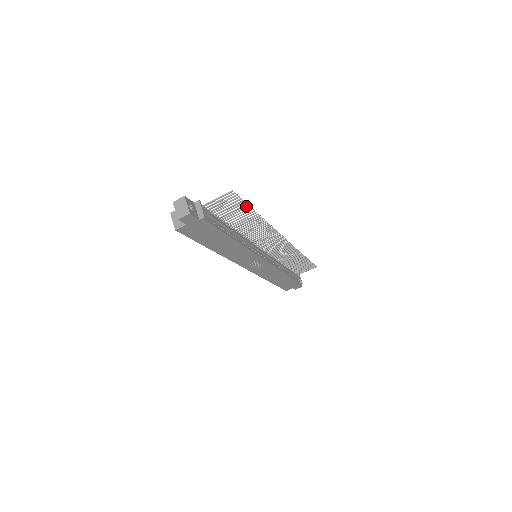
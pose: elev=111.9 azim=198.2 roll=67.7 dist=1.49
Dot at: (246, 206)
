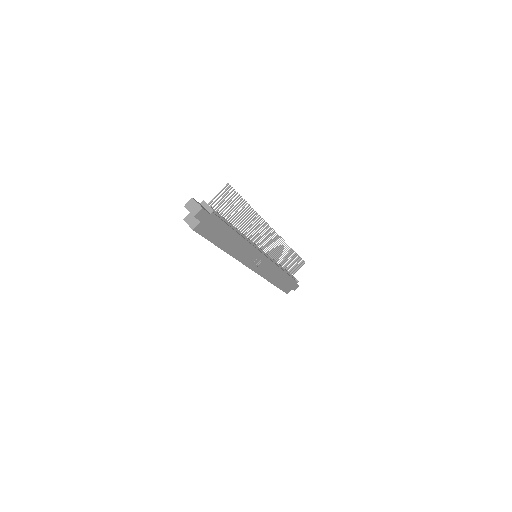
Dot at: (240, 199)
